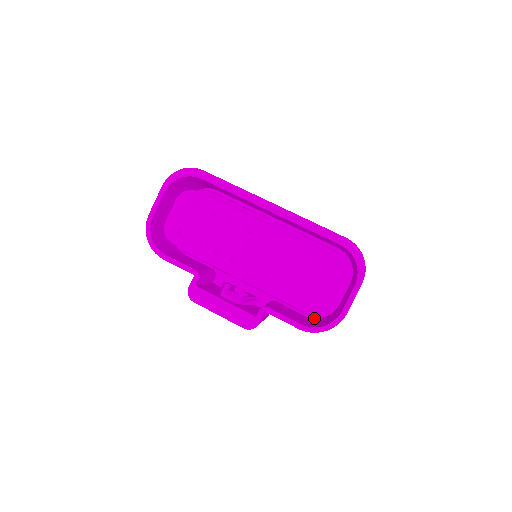
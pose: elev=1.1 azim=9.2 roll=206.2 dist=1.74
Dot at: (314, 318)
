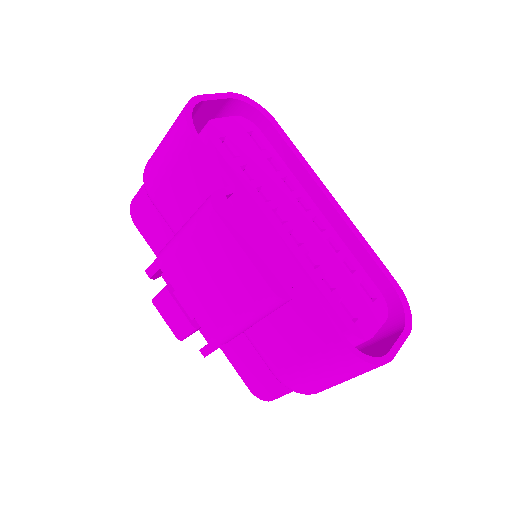
Dot at: occluded
